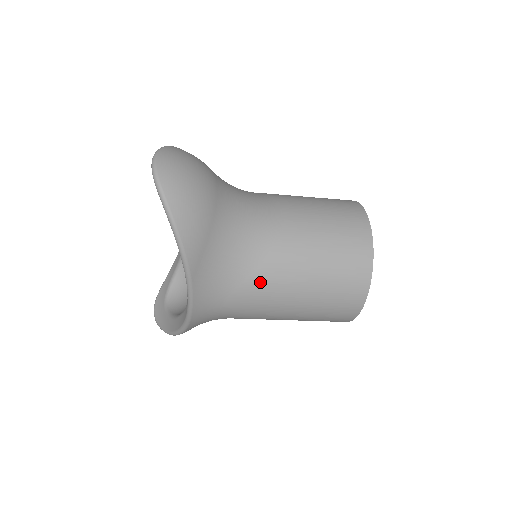
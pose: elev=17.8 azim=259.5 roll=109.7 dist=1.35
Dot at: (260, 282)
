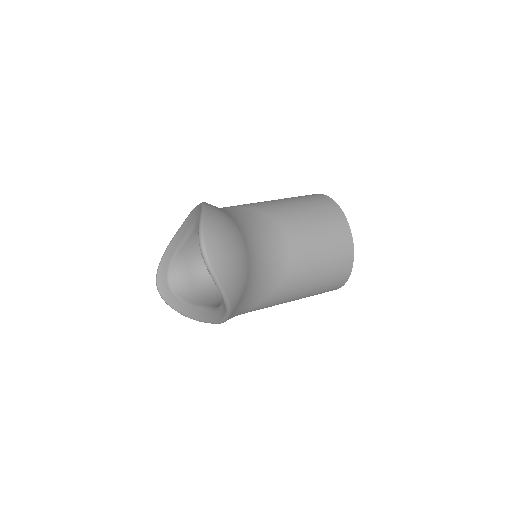
Dot at: (275, 297)
